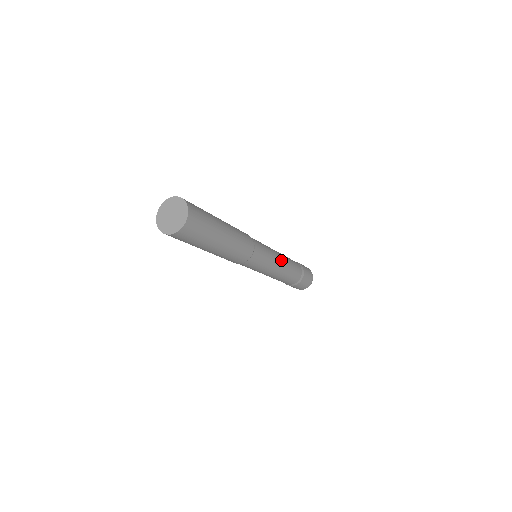
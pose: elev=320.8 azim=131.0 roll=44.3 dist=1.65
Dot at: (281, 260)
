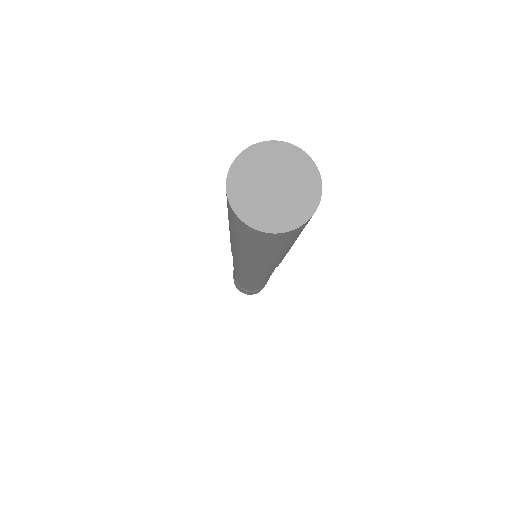
Dot at: occluded
